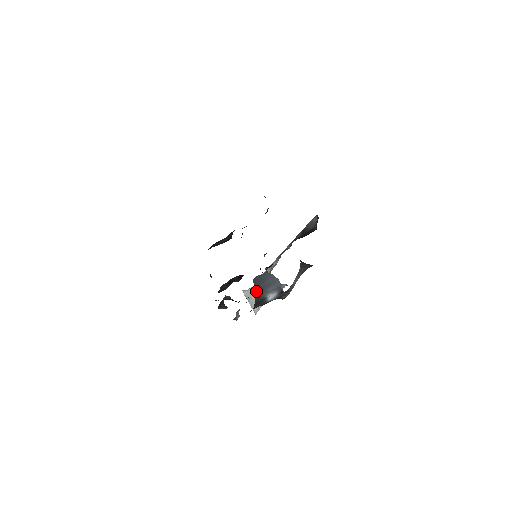
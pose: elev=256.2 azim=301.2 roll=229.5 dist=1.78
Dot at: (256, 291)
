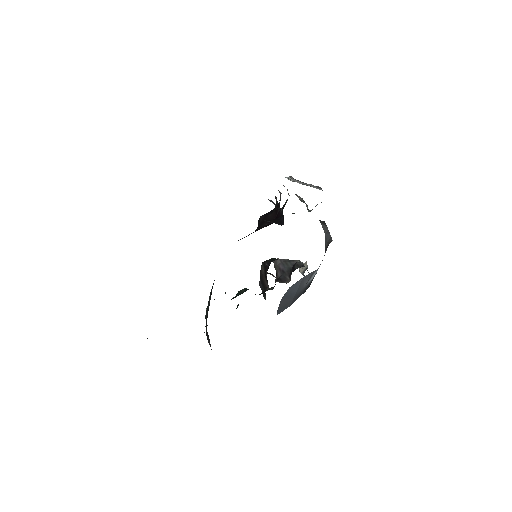
Dot at: (294, 301)
